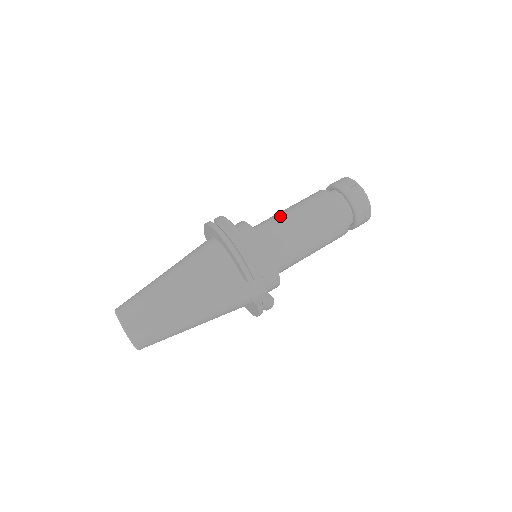
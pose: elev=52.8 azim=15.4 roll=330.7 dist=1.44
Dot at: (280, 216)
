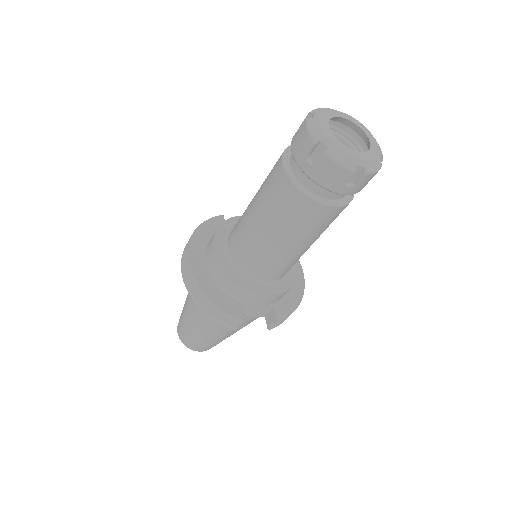
Dot at: (244, 222)
